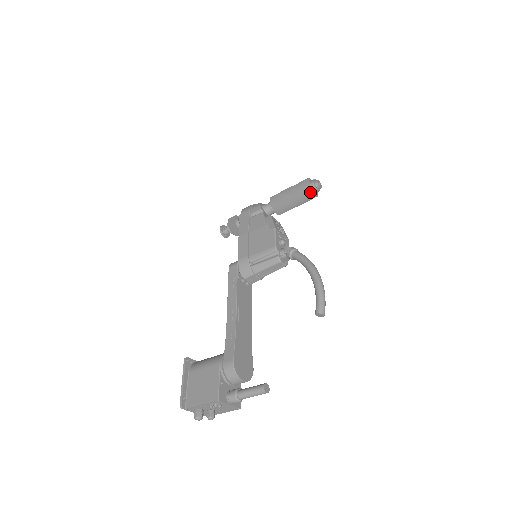
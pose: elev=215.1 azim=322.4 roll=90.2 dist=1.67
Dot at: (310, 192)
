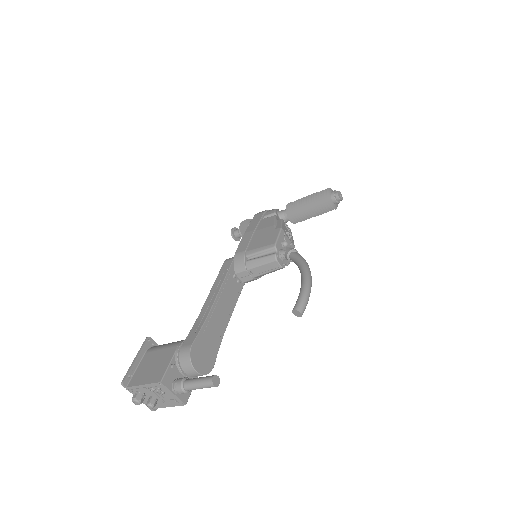
Dot at: (328, 201)
